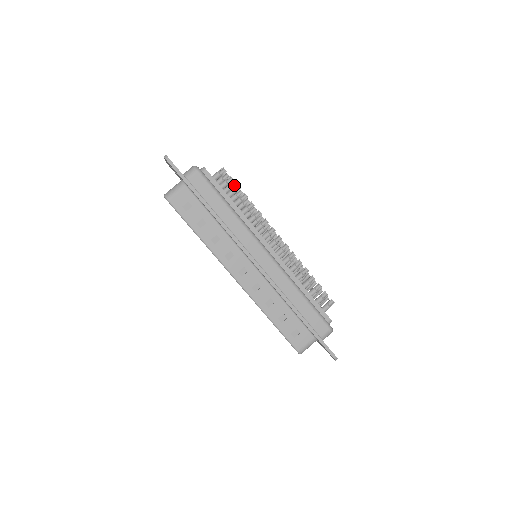
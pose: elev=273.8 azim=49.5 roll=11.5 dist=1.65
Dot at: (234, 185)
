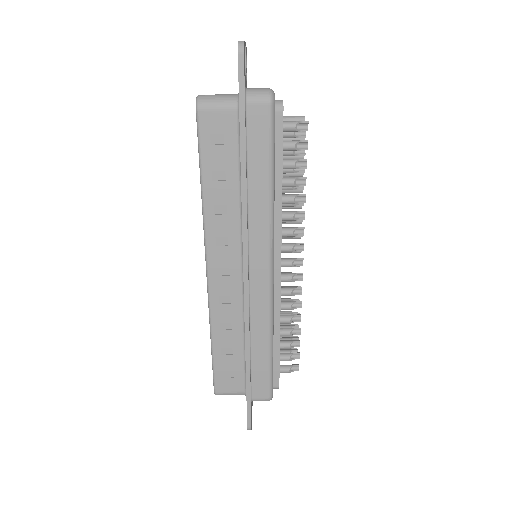
Dot at: (302, 152)
